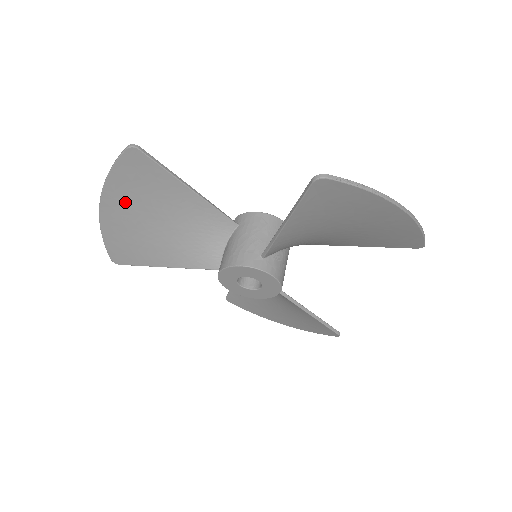
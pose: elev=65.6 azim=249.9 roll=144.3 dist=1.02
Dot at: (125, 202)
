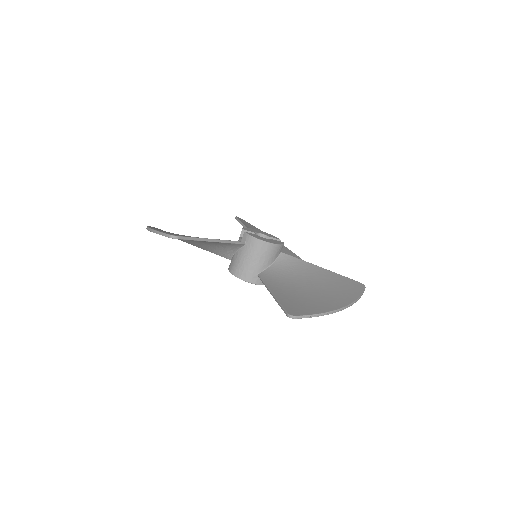
Dot at: occluded
